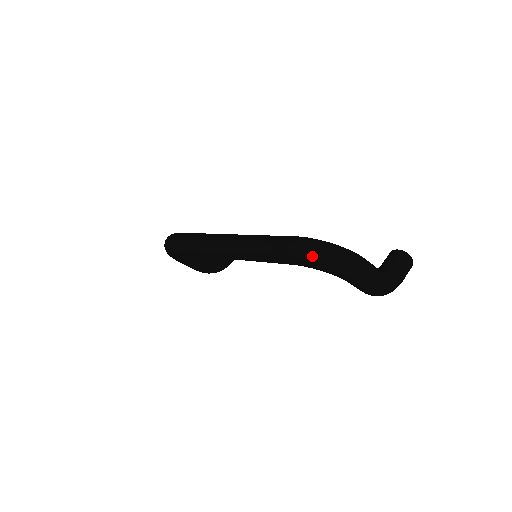
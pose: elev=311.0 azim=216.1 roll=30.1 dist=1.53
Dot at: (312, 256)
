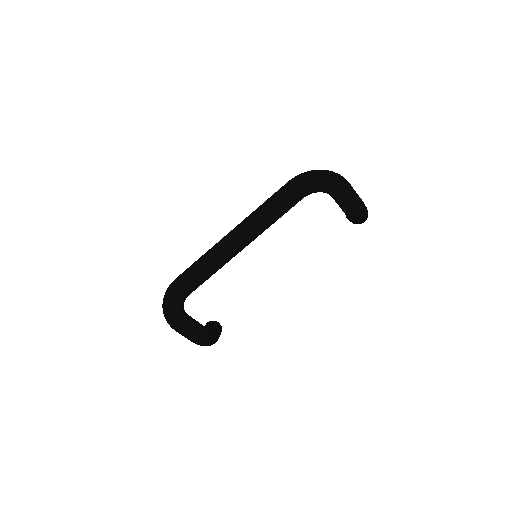
Dot at: (311, 175)
